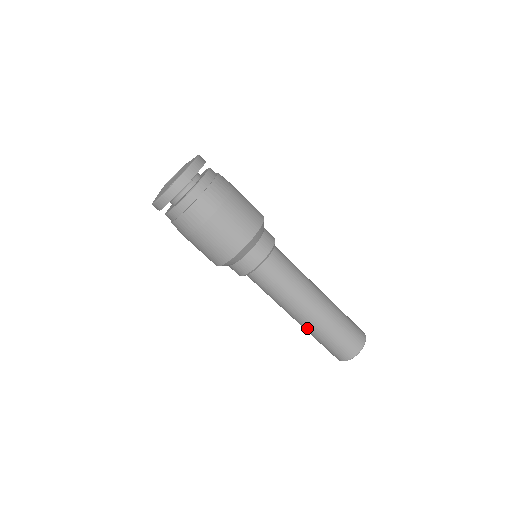
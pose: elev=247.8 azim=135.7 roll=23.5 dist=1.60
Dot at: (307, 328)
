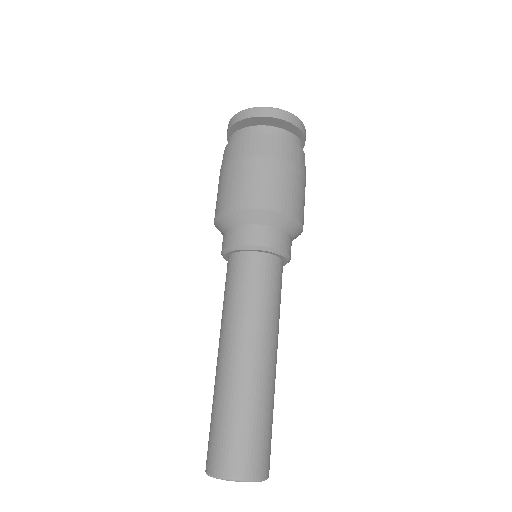
Dot at: (232, 379)
